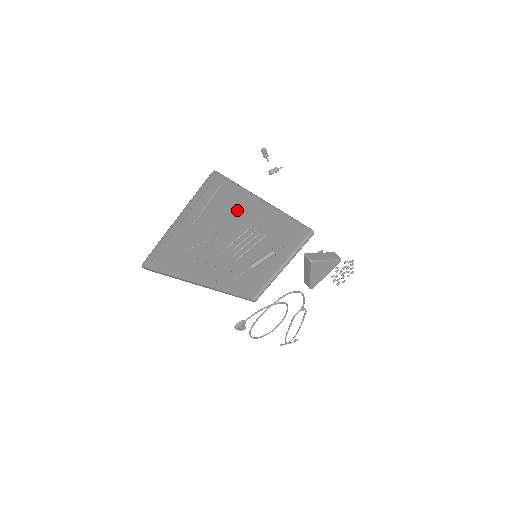
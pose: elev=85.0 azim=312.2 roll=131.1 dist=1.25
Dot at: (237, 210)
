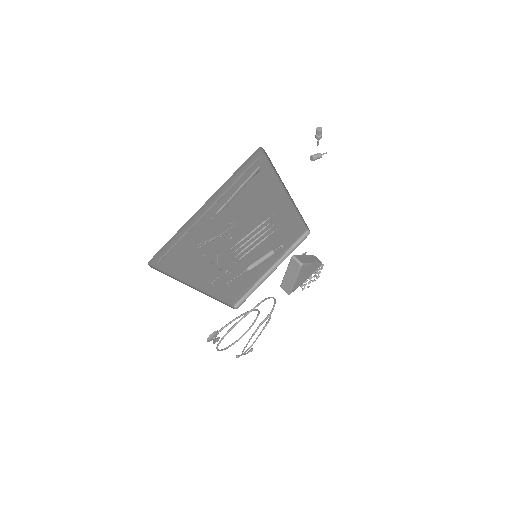
Dot at: (260, 200)
